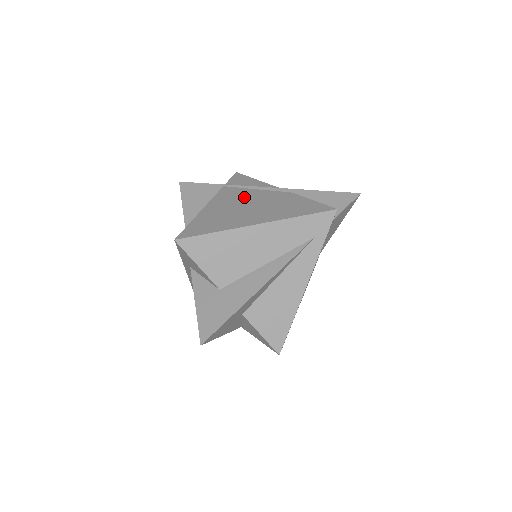
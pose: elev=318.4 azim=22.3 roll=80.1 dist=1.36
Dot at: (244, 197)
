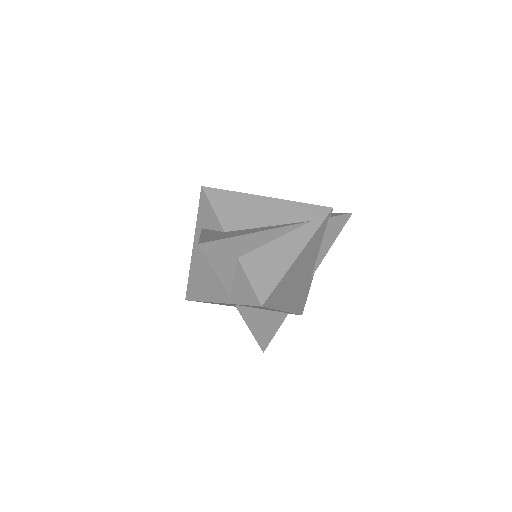
Dot at: occluded
